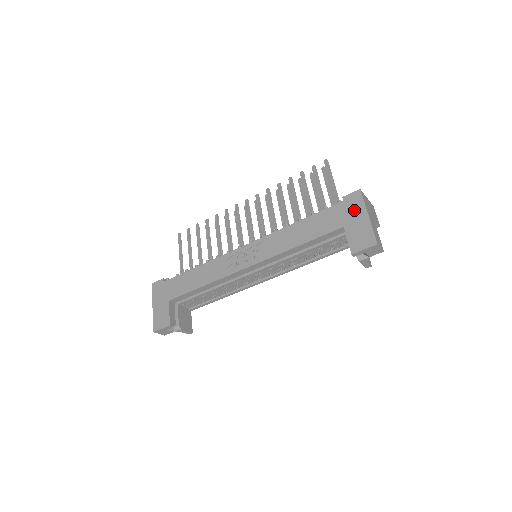
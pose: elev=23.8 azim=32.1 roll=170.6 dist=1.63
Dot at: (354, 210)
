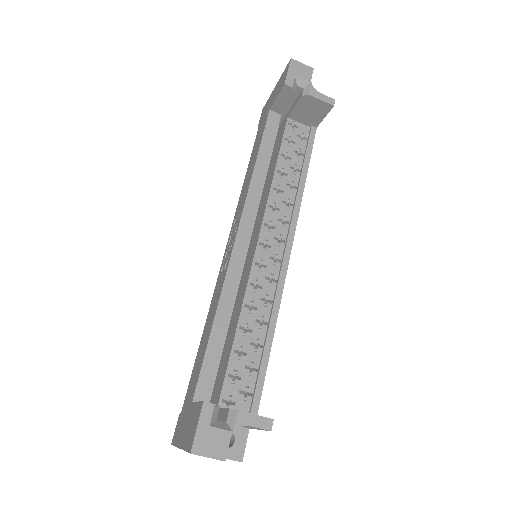
Dot at: (267, 105)
